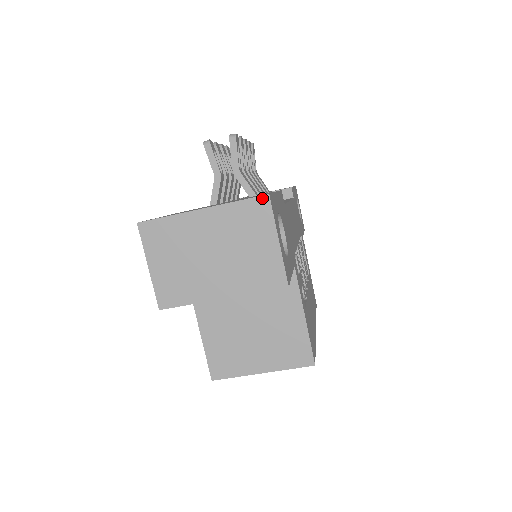
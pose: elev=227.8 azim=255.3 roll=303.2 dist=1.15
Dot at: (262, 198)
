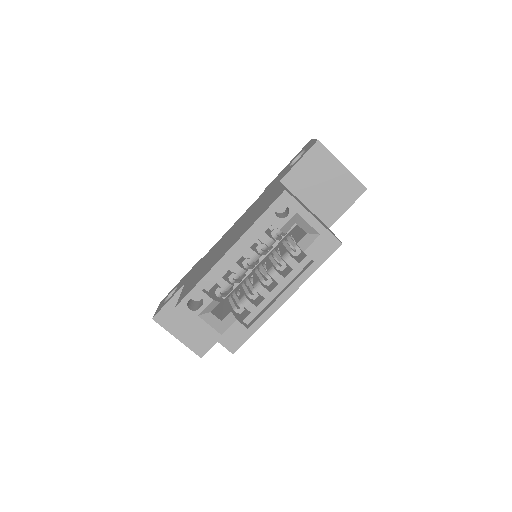
Dot at: occluded
